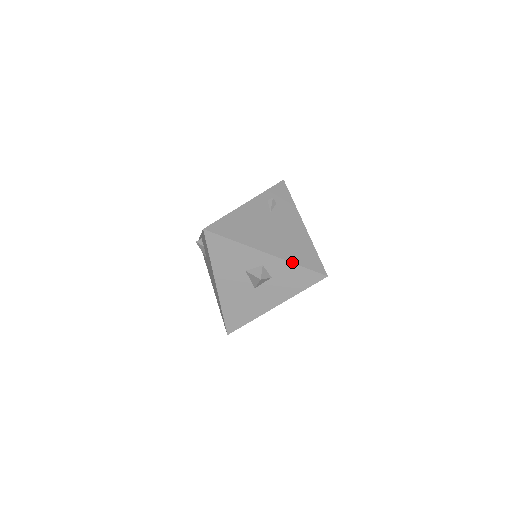
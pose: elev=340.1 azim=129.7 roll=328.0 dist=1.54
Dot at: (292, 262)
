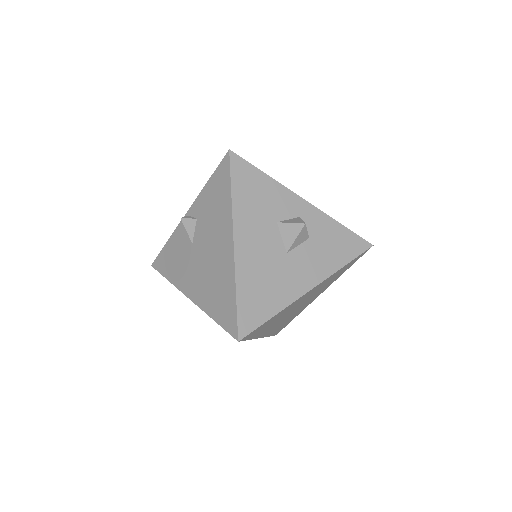
Dot at: occluded
